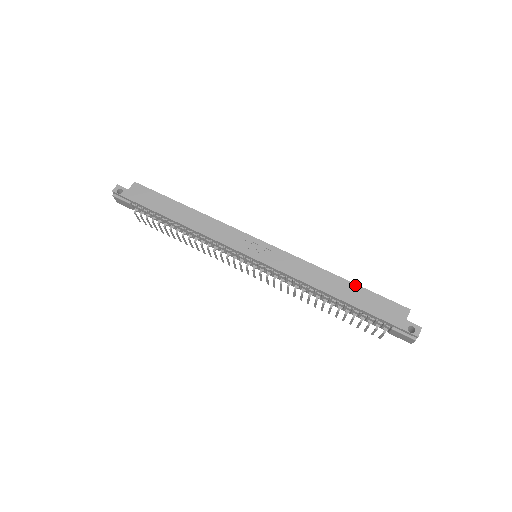
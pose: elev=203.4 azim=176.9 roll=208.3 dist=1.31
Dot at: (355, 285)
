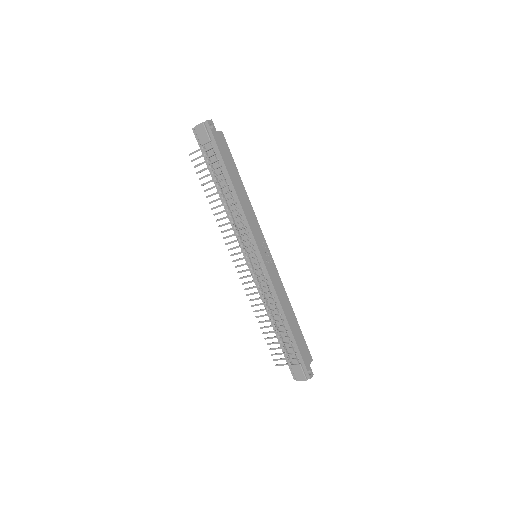
Dot at: occluded
